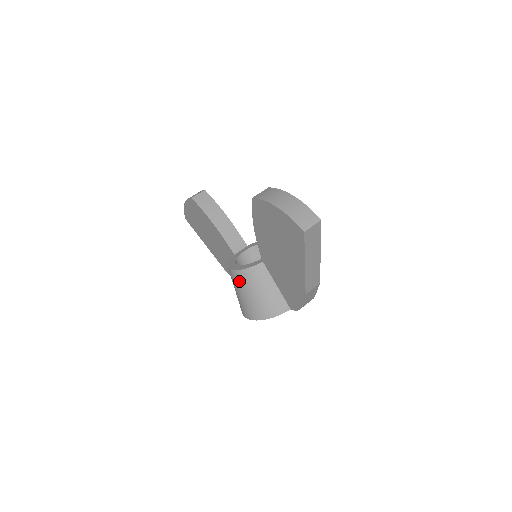
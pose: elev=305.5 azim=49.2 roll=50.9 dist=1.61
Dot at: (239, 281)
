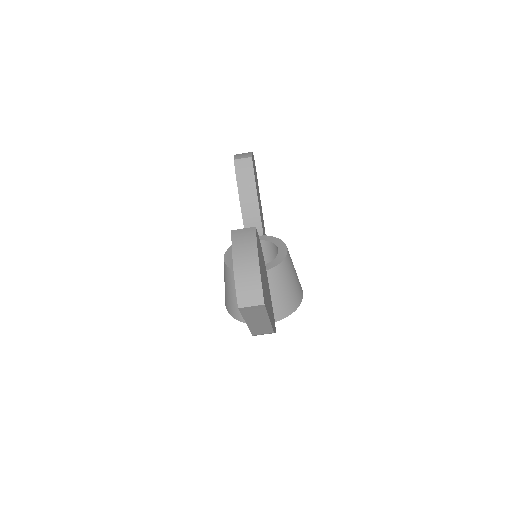
Dot at: (225, 272)
